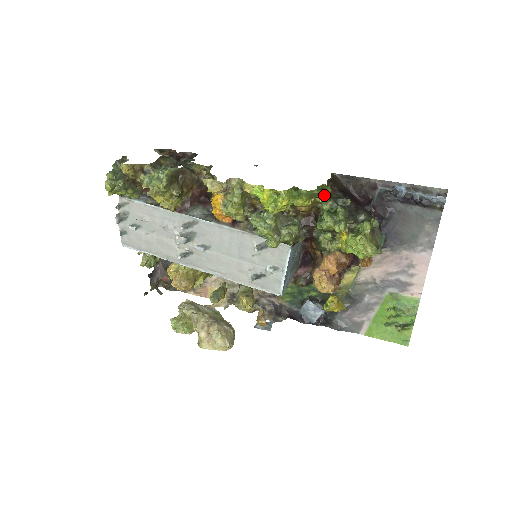
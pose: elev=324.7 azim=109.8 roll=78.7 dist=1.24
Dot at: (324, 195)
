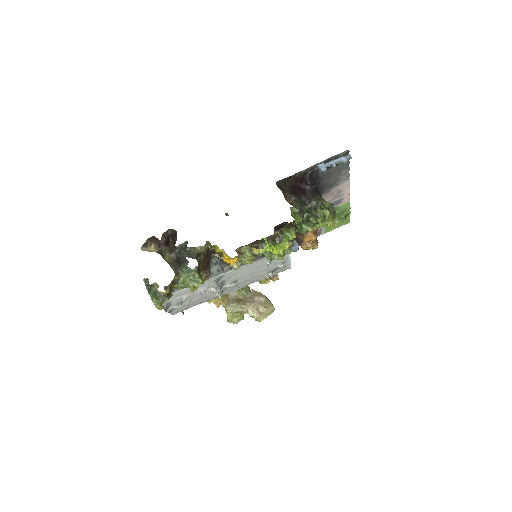
Dot at: (298, 217)
